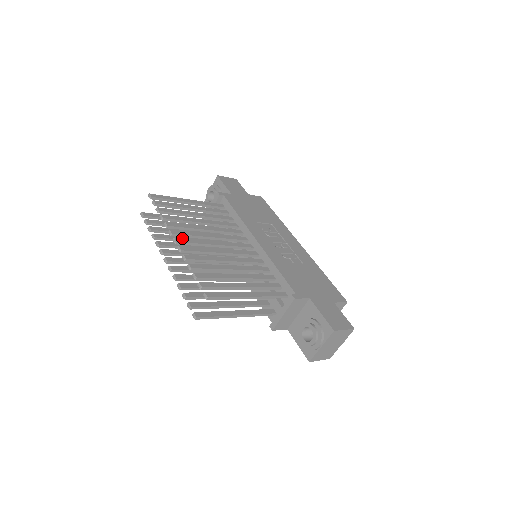
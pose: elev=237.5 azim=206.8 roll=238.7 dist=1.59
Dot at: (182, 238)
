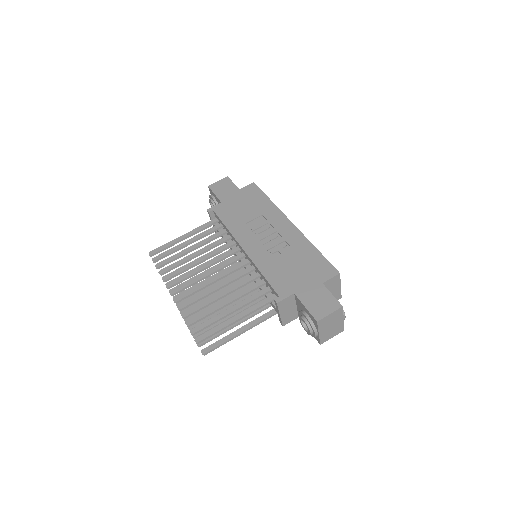
Dot at: (177, 287)
